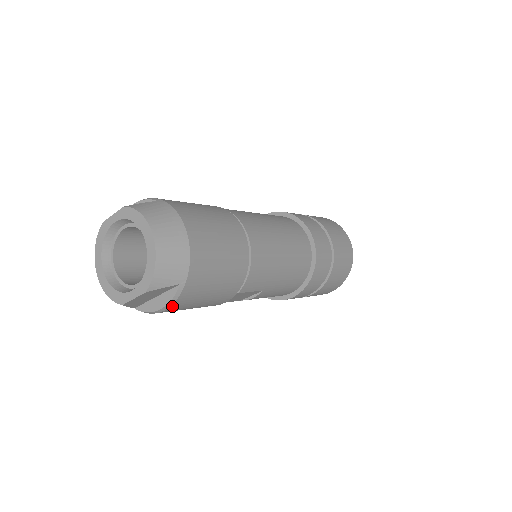
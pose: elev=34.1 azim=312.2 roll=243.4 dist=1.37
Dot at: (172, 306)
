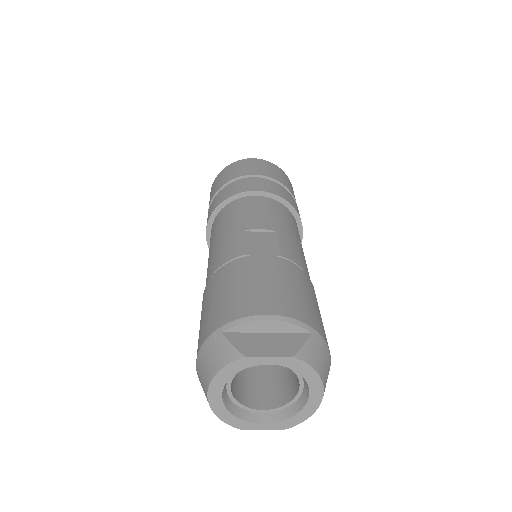
Dot at: occluded
